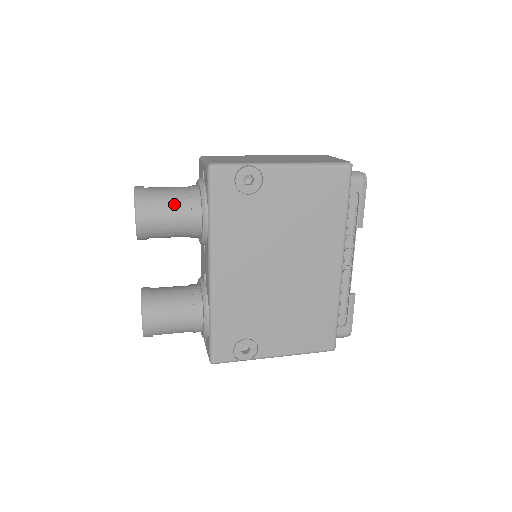
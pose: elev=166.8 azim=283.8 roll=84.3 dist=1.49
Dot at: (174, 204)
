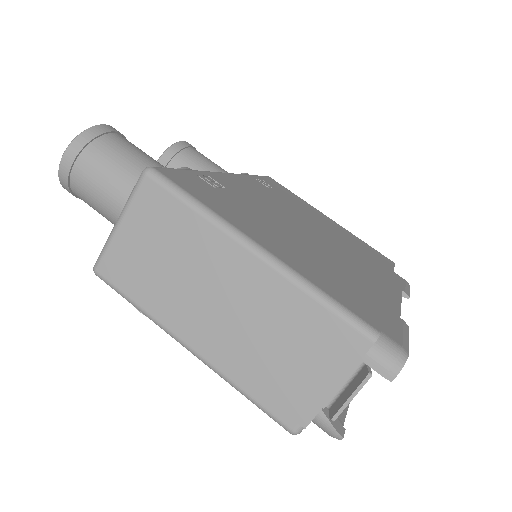
Dot at: (103, 216)
